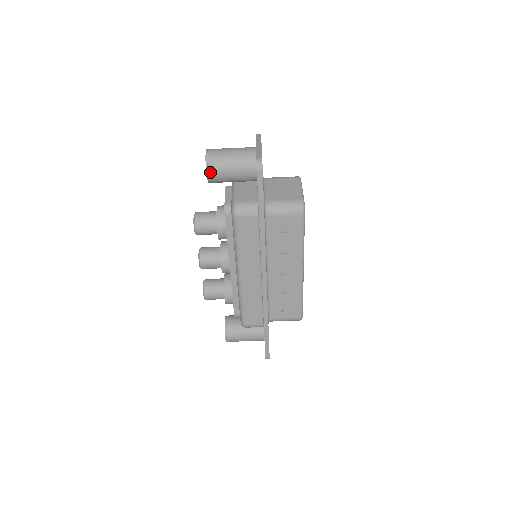
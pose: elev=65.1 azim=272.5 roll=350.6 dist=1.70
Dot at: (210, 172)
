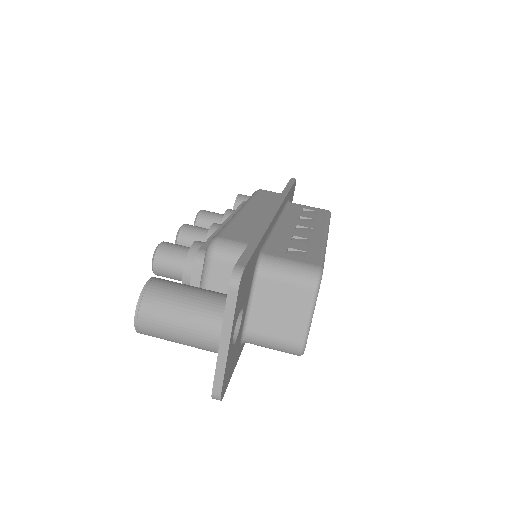
Dot at: (242, 195)
